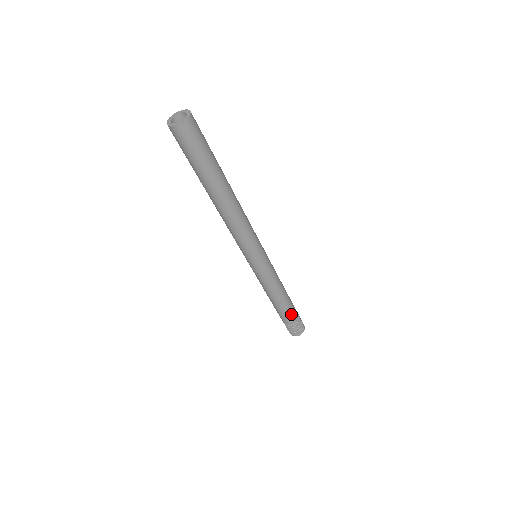
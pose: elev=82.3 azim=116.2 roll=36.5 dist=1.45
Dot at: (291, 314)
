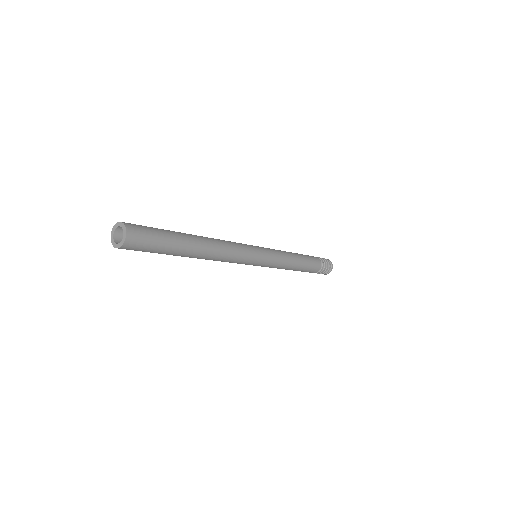
Dot at: (314, 263)
